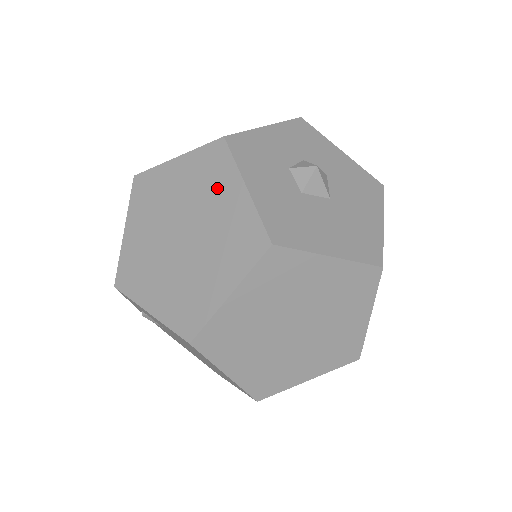
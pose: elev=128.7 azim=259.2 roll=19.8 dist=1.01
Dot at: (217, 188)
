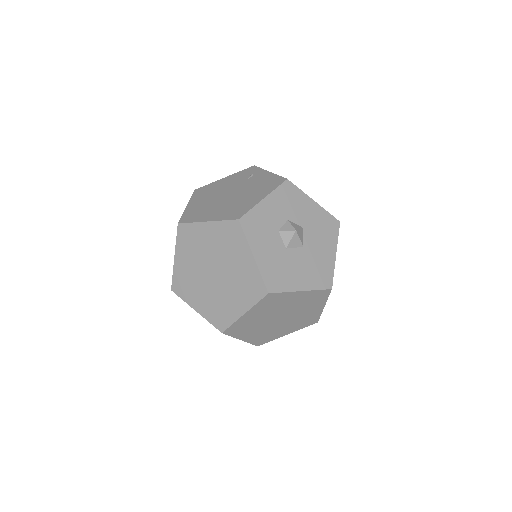
Dot at: (235, 251)
